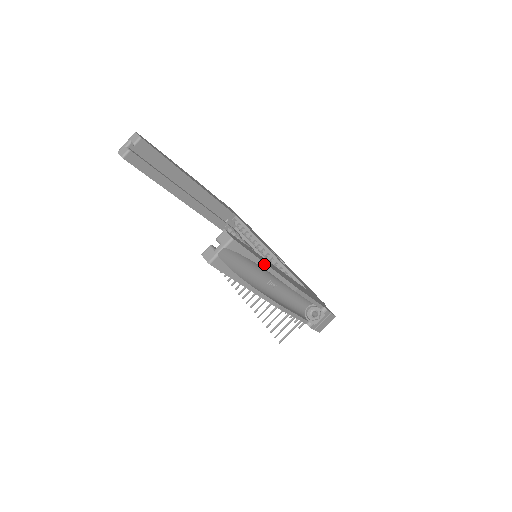
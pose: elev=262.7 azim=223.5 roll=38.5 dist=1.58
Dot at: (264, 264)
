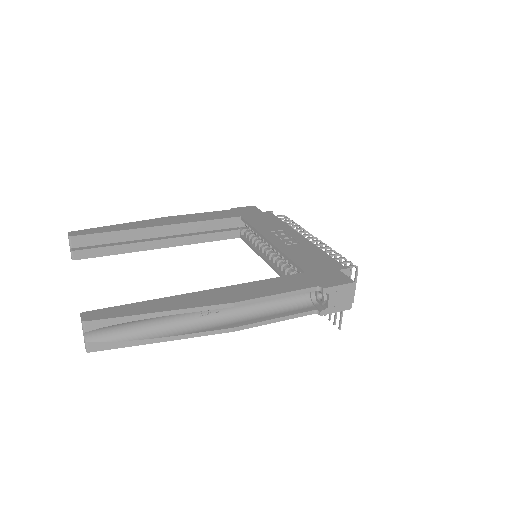
Dot at: (153, 314)
